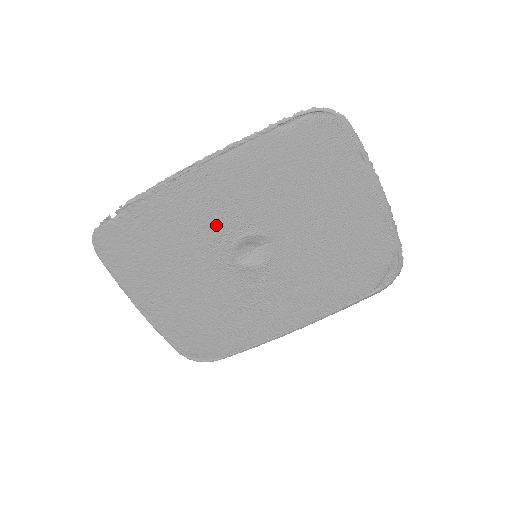
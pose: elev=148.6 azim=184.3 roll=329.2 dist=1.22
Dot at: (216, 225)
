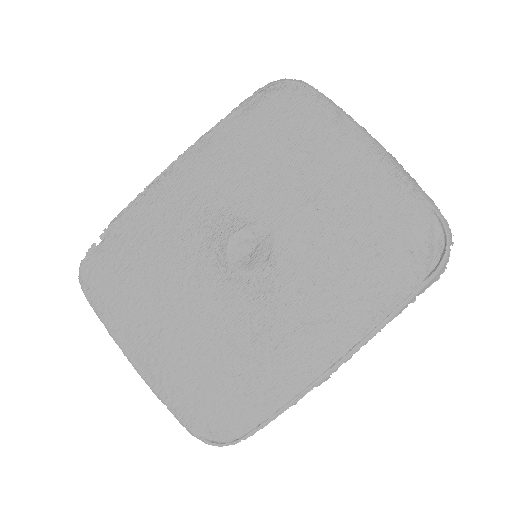
Dot at: (203, 227)
